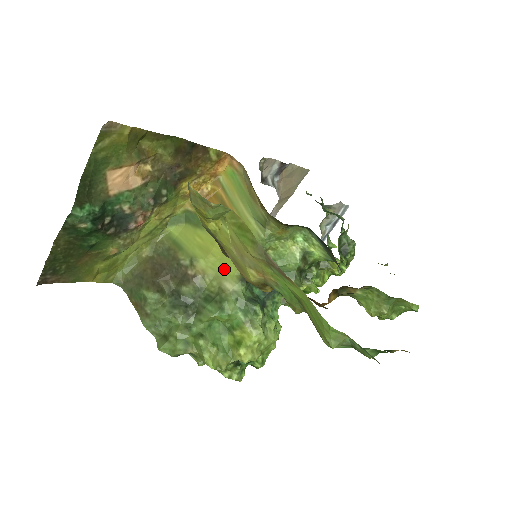
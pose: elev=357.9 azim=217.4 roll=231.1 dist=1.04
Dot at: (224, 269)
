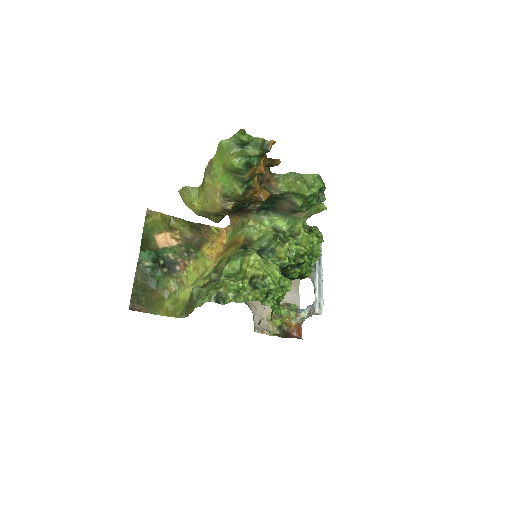
Dot at: occluded
